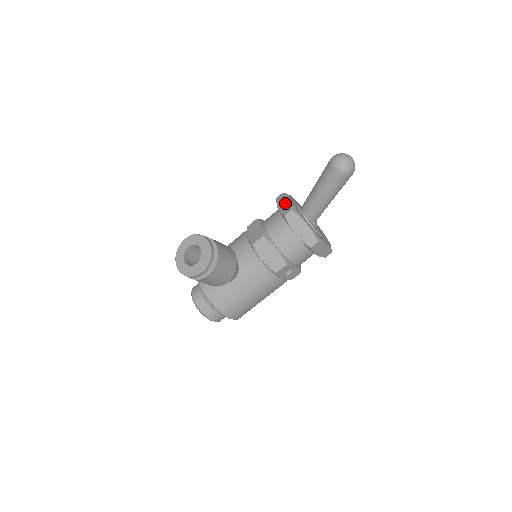
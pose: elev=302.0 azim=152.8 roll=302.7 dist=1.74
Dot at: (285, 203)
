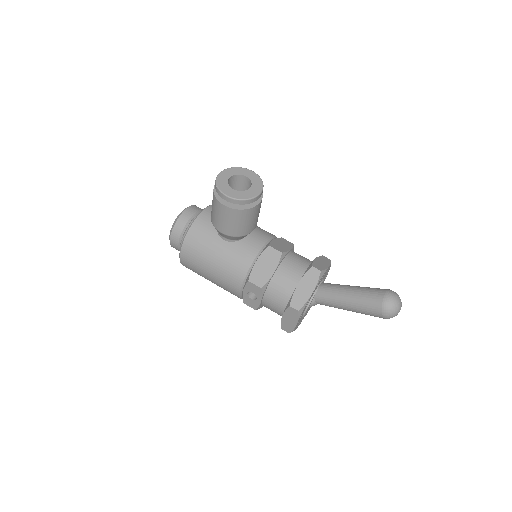
Dot at: (323, 264)
